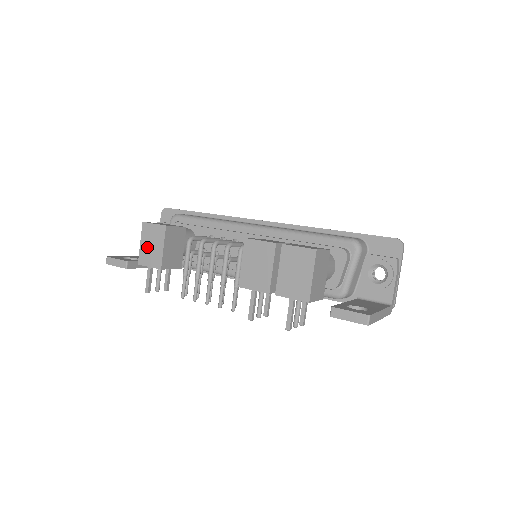
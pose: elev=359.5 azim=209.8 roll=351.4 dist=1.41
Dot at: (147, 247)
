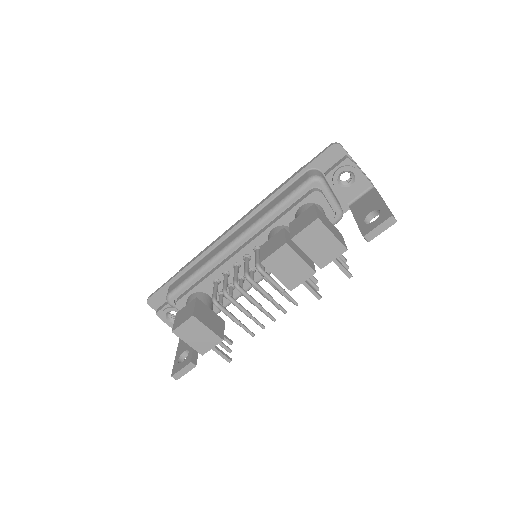
Dot at: (196, 341)
